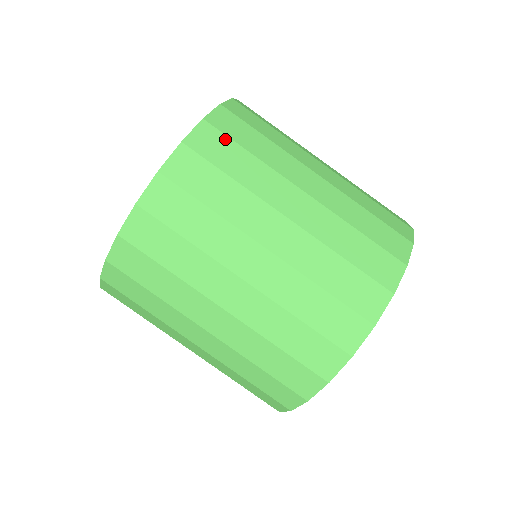
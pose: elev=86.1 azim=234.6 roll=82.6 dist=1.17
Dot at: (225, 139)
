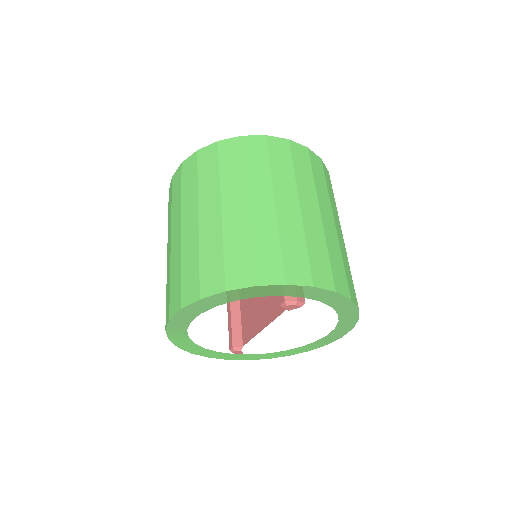
Dot at: (331, 184)
